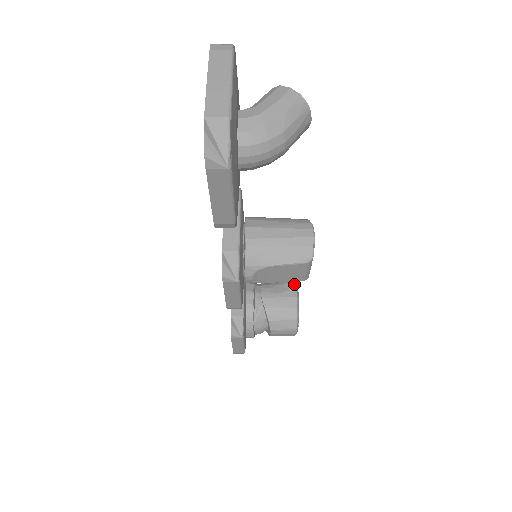
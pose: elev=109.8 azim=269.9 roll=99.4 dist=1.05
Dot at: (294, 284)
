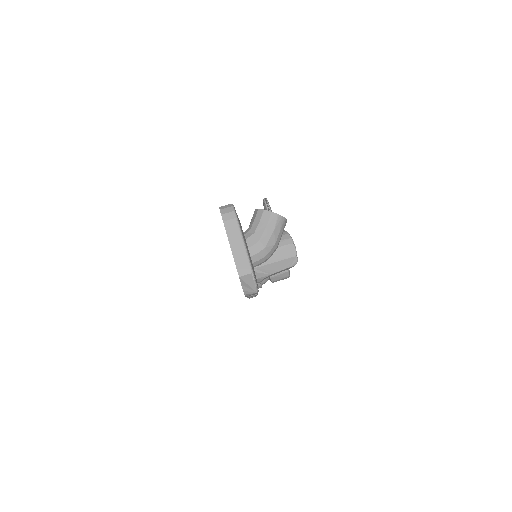
Dot at: occluded
